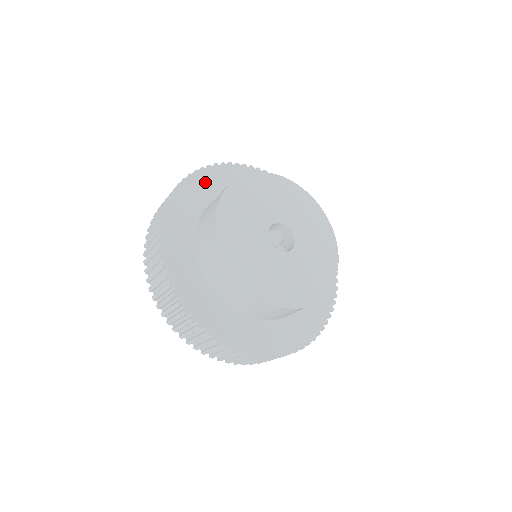
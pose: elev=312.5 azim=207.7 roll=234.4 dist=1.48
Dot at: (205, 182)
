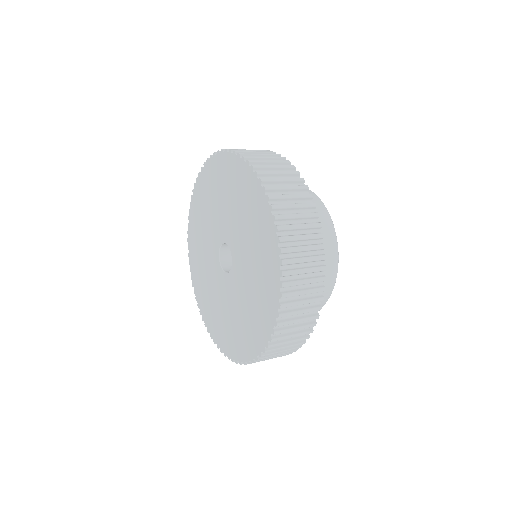
Dot at: occluded
